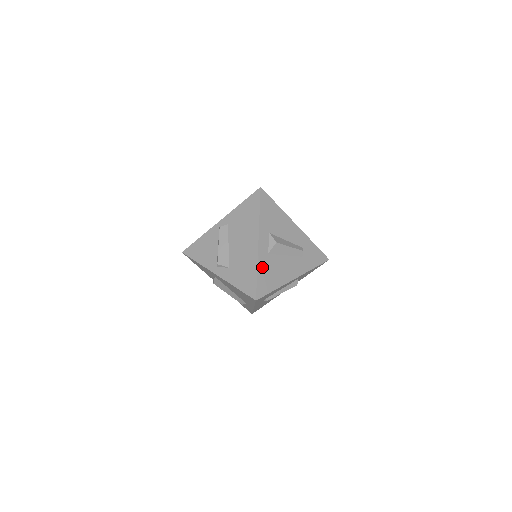
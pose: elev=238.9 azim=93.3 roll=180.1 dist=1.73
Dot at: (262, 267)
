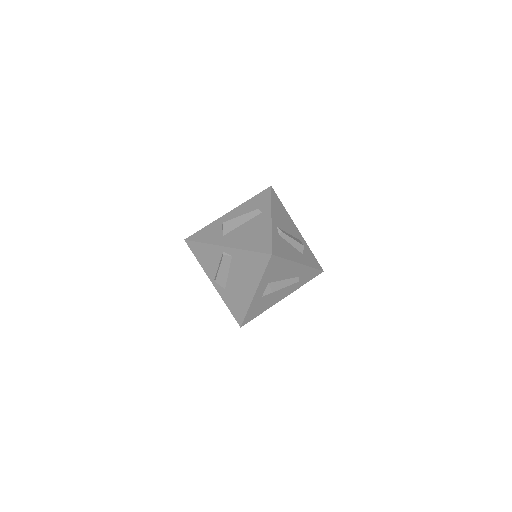
Dot at: (253, 307)
